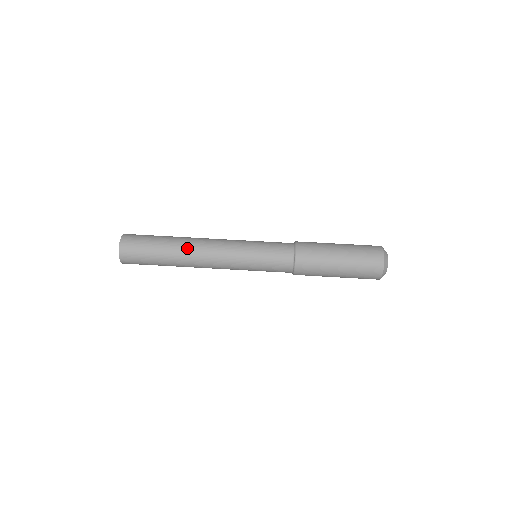
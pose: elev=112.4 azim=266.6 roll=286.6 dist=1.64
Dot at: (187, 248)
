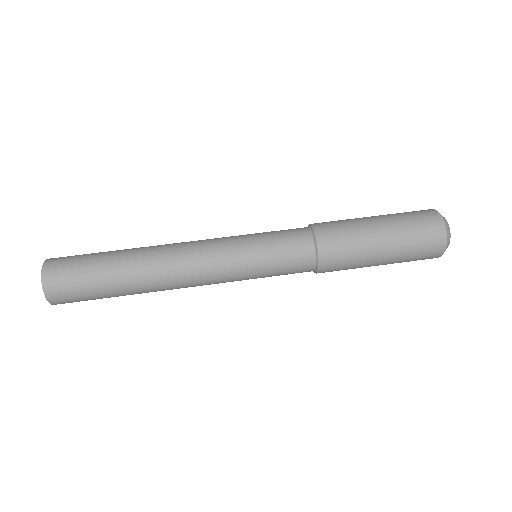
Dot at: (153, 282)
